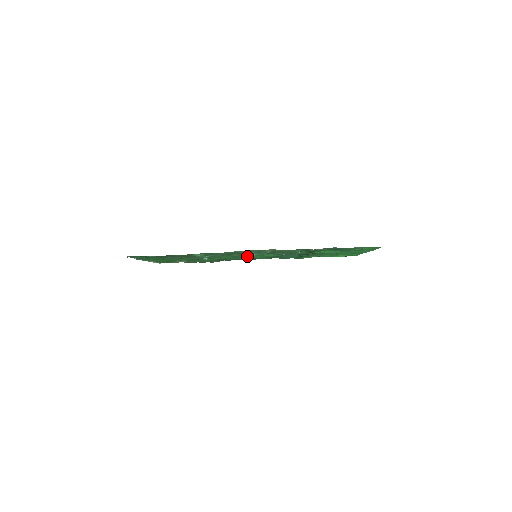
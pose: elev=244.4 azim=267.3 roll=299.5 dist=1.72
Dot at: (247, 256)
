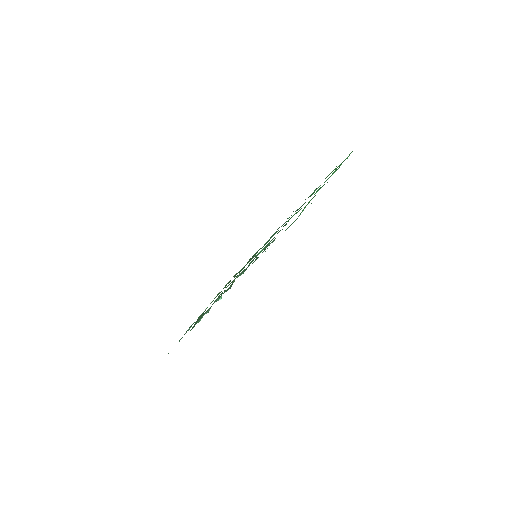
Dot at: (250, 262)
